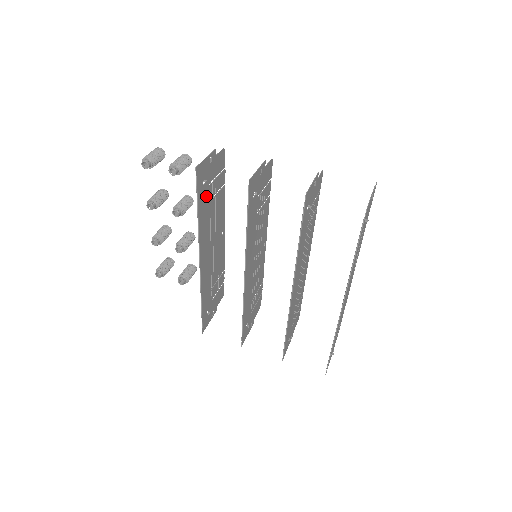
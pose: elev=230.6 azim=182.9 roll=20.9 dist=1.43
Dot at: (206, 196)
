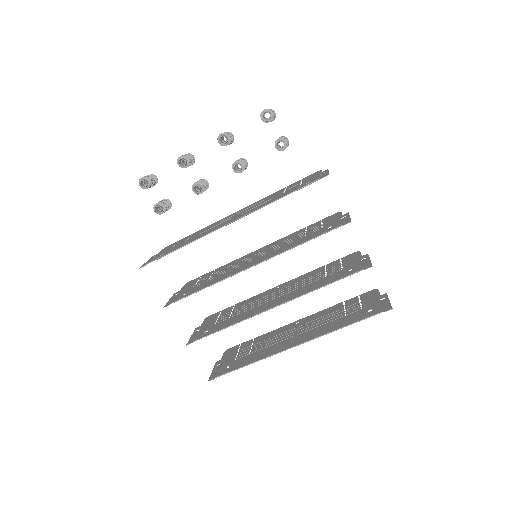
Dot at: (292, 190)
